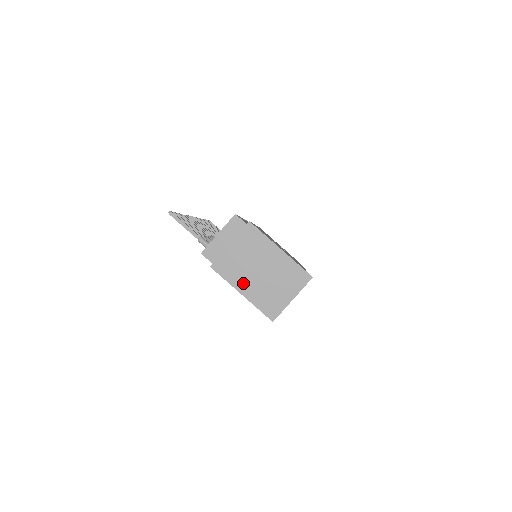
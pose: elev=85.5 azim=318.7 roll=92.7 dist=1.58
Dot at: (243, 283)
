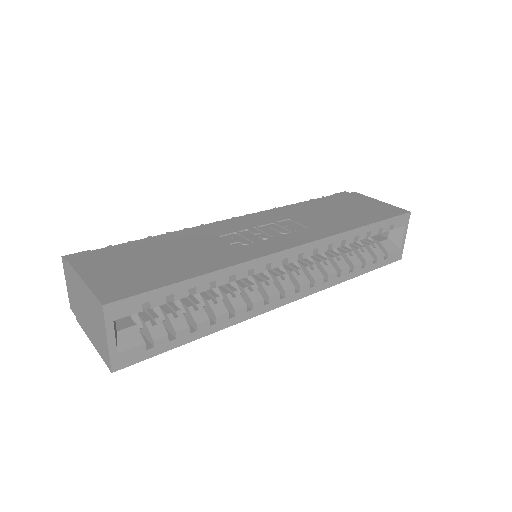
Dot at: (88, 331)
